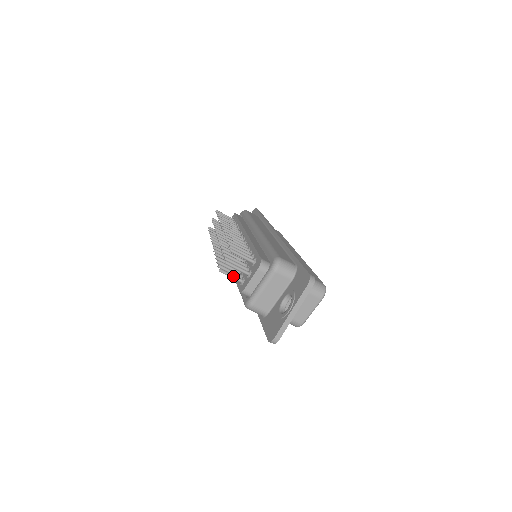
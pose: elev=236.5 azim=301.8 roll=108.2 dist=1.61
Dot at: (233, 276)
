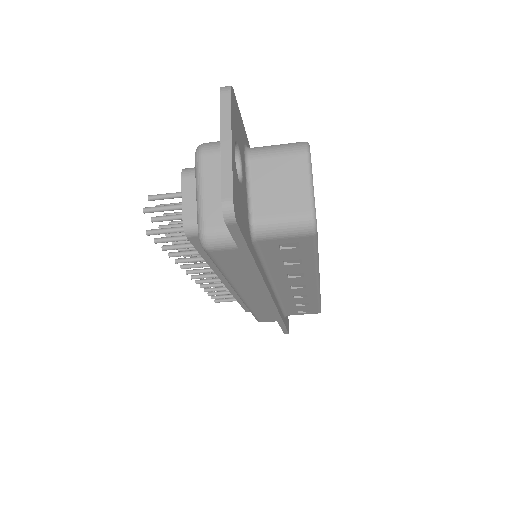
Dot at: (170, 228)
